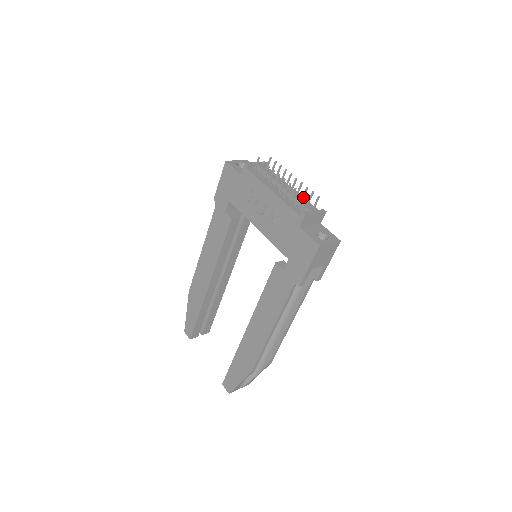
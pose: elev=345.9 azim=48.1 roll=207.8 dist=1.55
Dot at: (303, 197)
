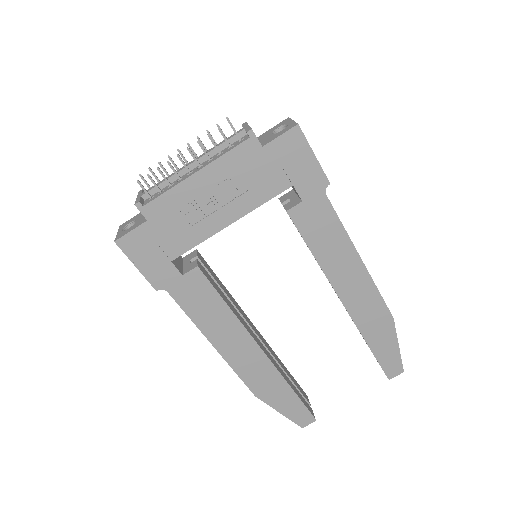
Dot at: (216, 144)
